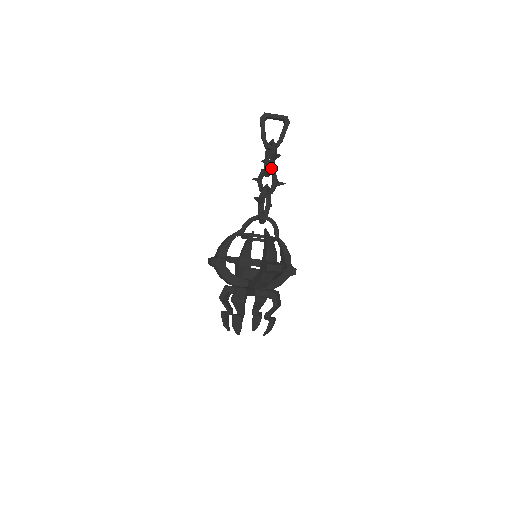
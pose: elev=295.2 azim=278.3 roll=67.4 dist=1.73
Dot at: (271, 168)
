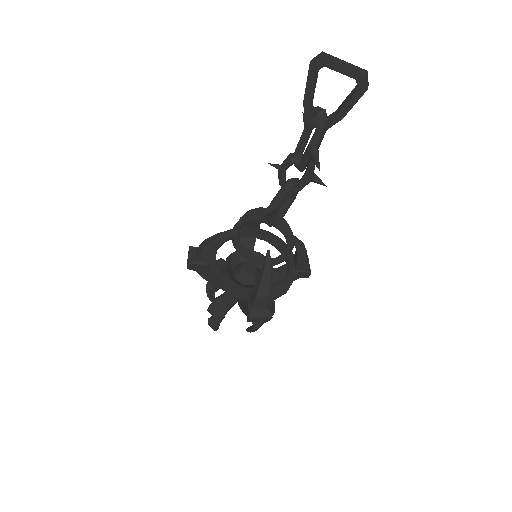
Dot at: (304, 165)
